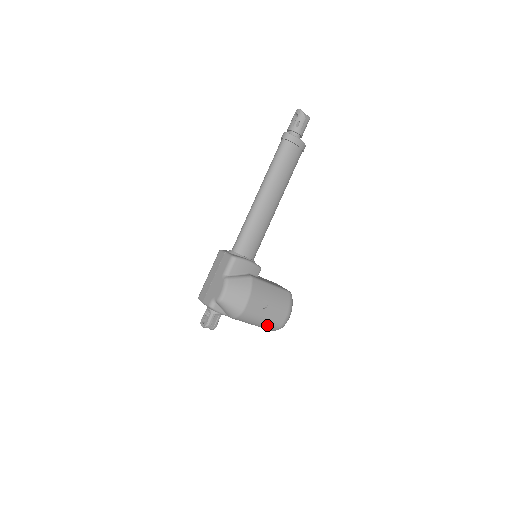
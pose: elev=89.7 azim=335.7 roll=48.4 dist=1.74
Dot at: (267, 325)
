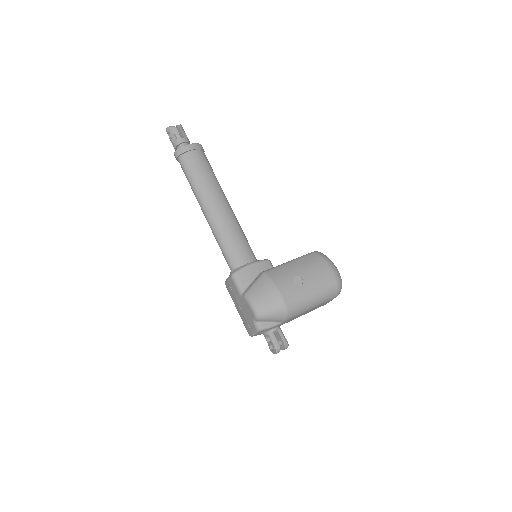
Dot at: (323, 295)
